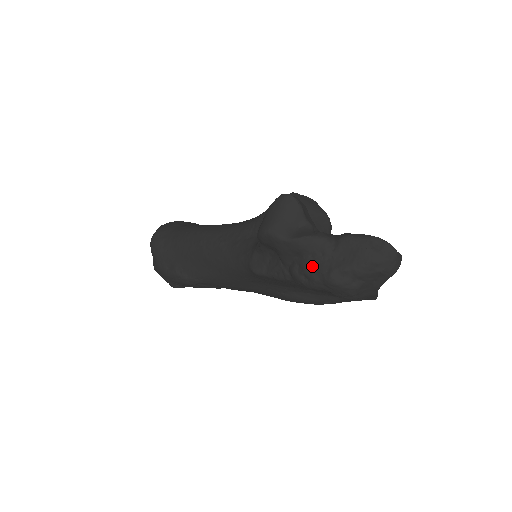
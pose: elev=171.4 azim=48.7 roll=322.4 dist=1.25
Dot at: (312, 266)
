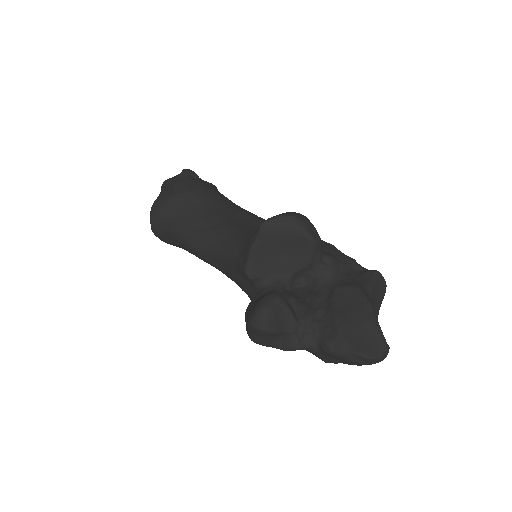
Dot at: occluded
